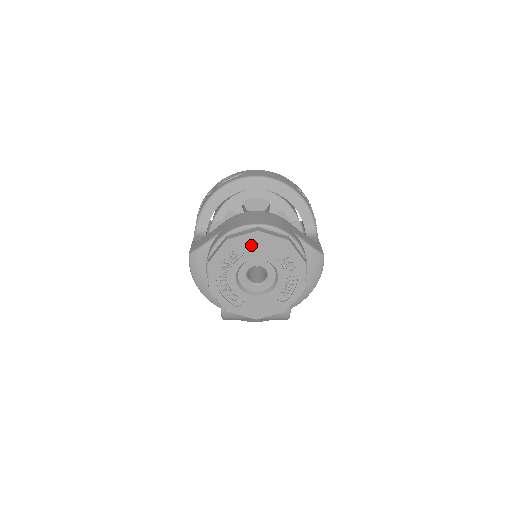
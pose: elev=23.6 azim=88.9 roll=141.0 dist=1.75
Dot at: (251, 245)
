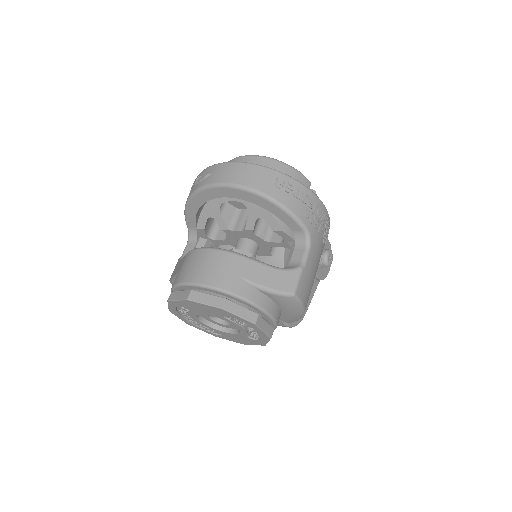
Dot at: (191, 306)
